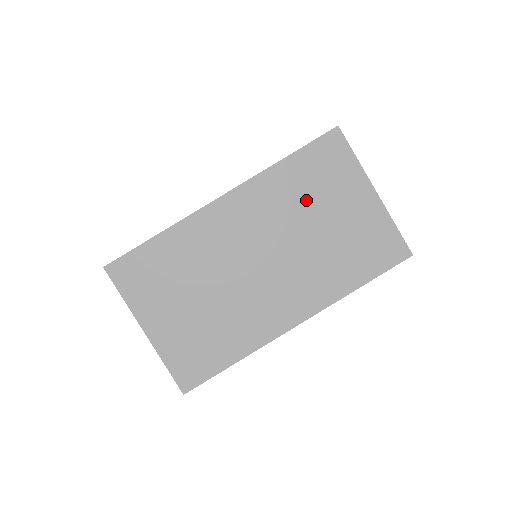
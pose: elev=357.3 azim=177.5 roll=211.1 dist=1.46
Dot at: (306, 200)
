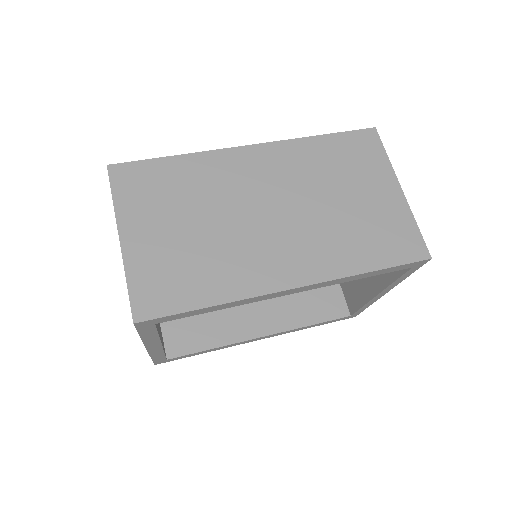
Dot at: (332, 174)
